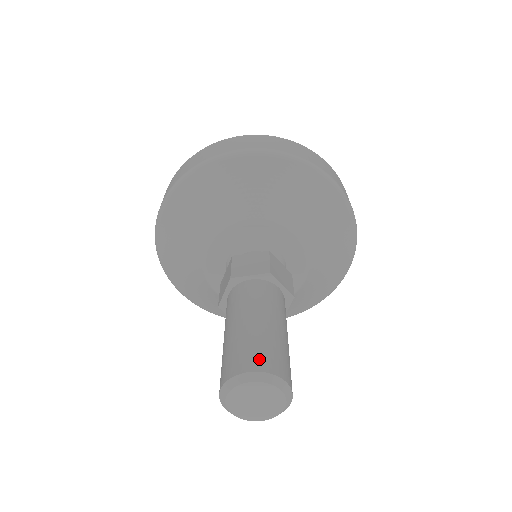
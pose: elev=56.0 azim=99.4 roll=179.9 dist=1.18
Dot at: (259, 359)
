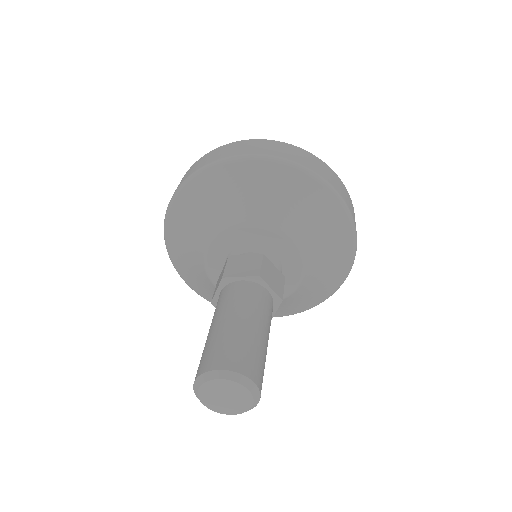
Dot at: (231, 358)
